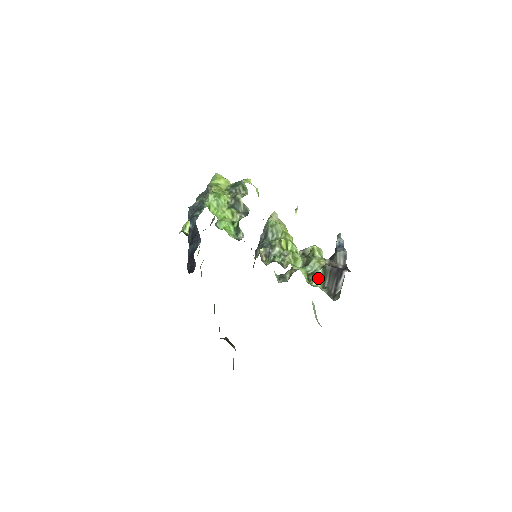
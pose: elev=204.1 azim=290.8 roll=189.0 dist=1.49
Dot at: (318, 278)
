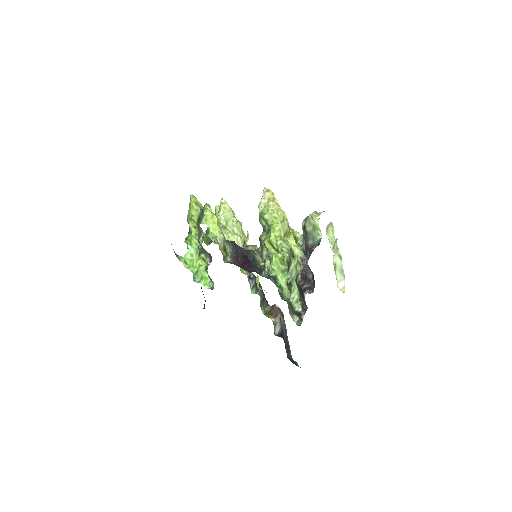
Dot at: (295, 289)
